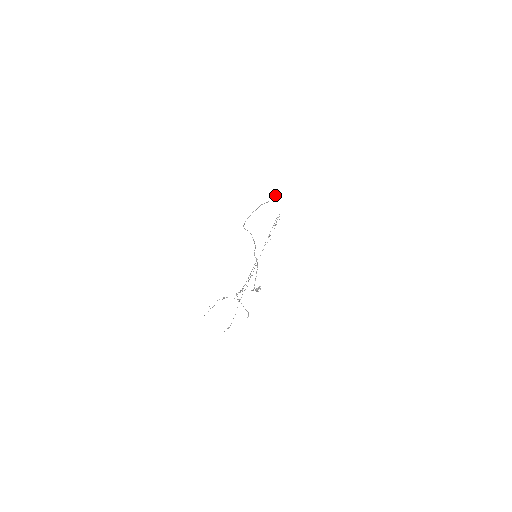
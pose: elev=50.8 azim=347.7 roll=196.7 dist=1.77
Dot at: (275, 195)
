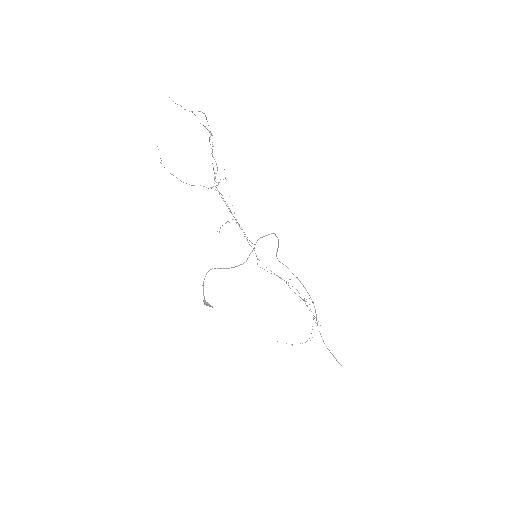
Dot at: occluded
